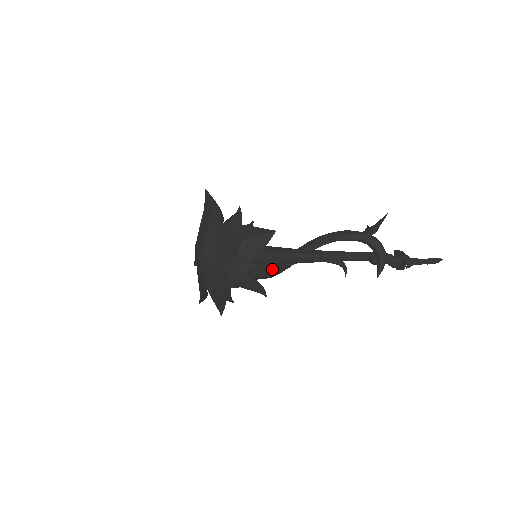
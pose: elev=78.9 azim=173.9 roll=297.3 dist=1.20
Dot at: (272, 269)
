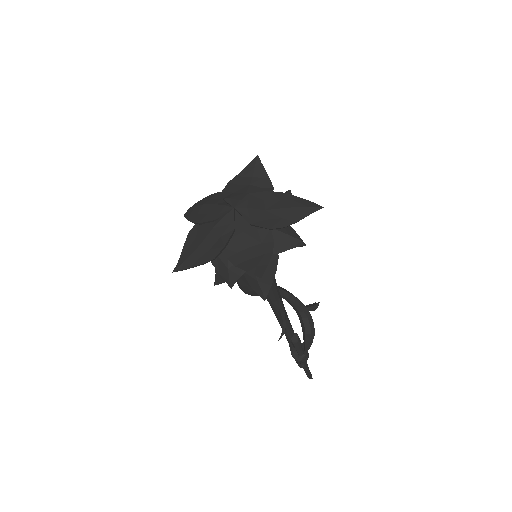
Dot at: occluded
